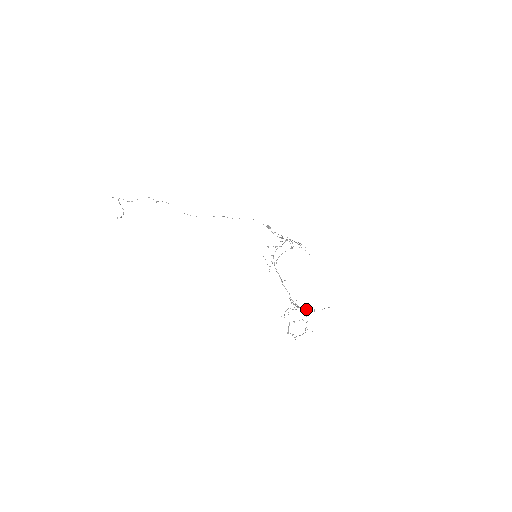
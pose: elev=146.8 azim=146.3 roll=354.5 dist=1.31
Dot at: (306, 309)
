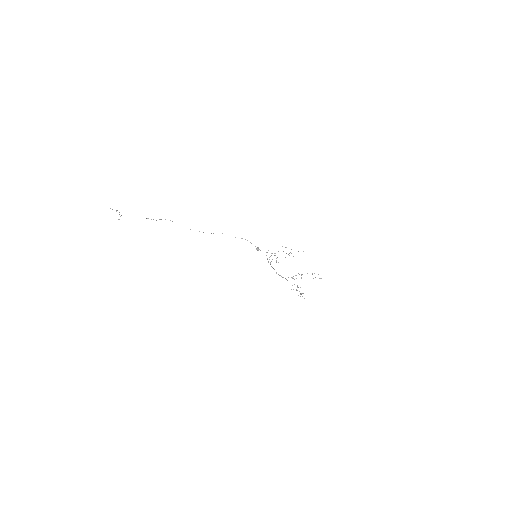
Dot at: occluded
